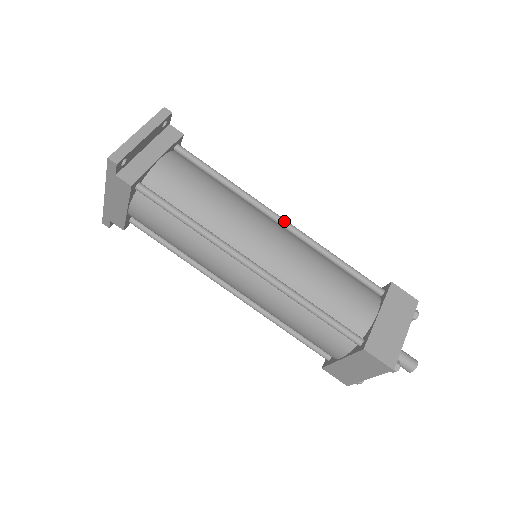
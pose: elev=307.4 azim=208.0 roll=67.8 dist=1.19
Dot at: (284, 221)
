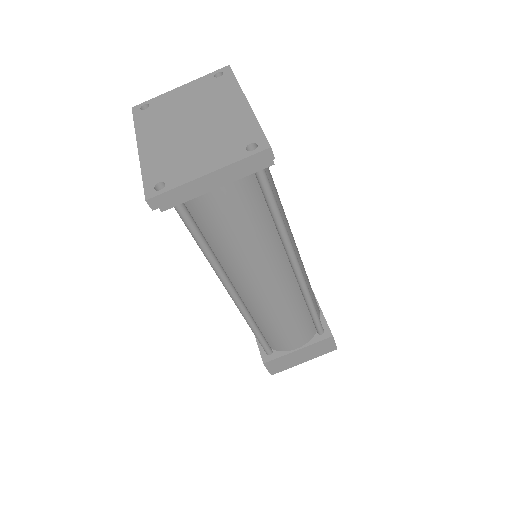
Dot at: (298, 272)
